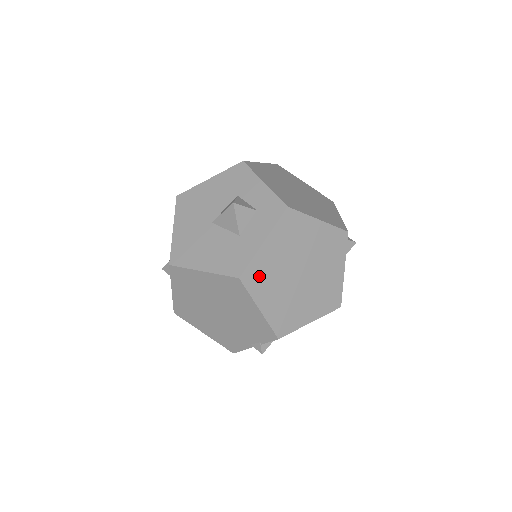
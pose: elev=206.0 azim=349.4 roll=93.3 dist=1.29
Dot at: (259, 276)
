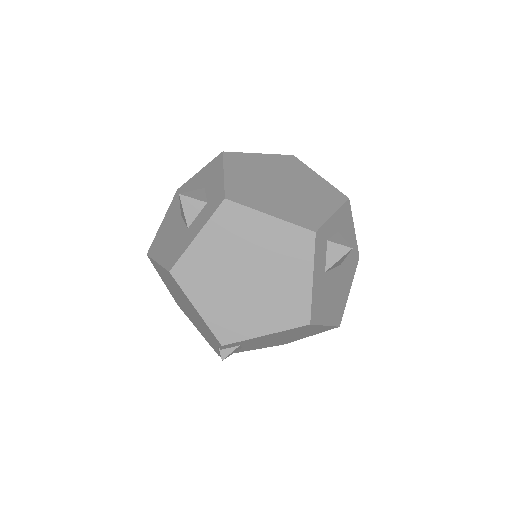
Dot at: (193, 272)
